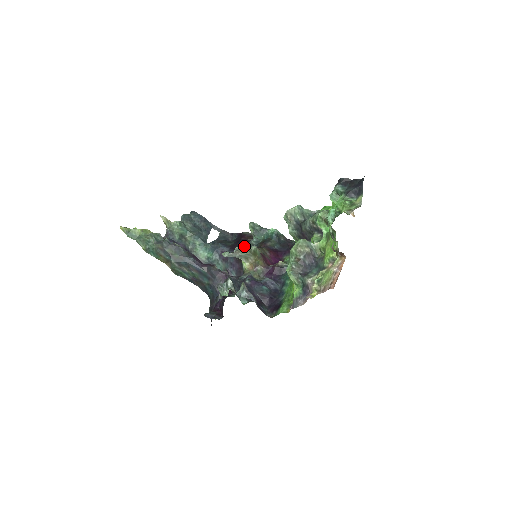
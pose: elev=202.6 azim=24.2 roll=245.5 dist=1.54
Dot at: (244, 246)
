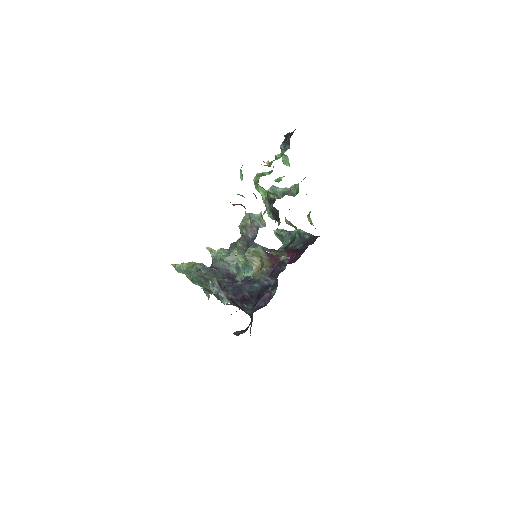
Dot at: occluded
